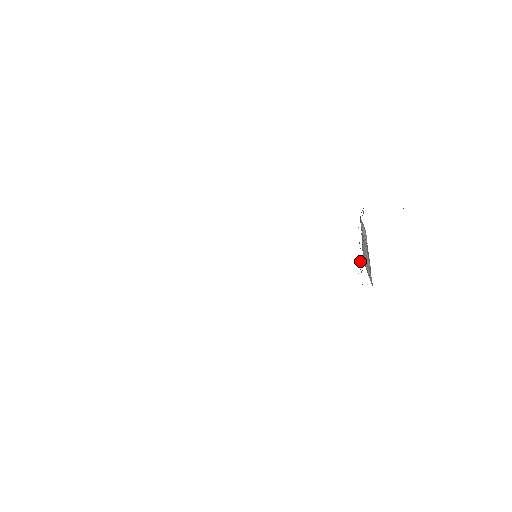
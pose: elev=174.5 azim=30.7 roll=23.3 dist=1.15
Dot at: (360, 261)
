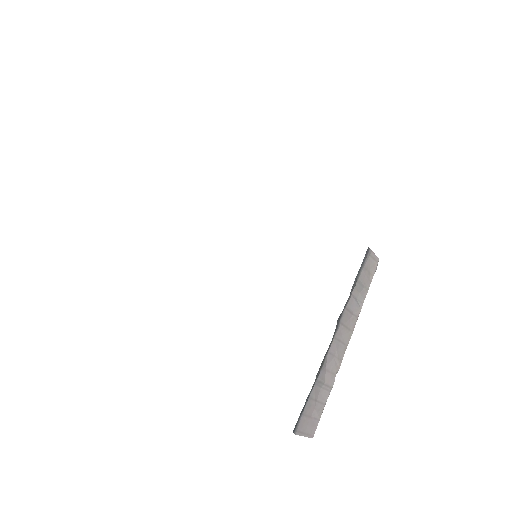
Dot at: occluded
